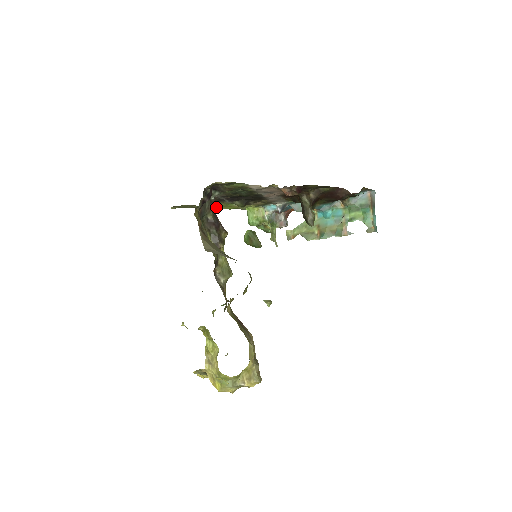
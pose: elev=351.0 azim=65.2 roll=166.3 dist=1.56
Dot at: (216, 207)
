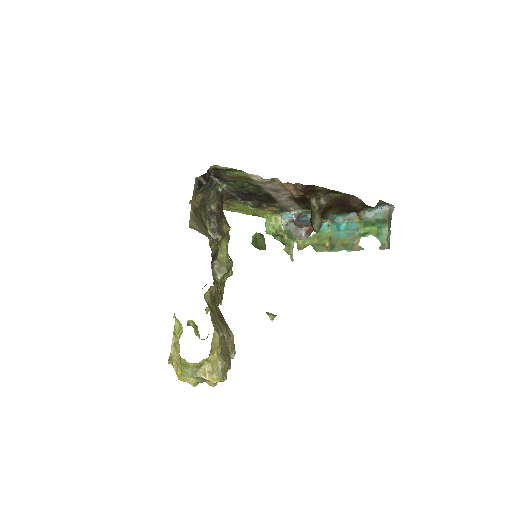
Dot at: (233, 208)
